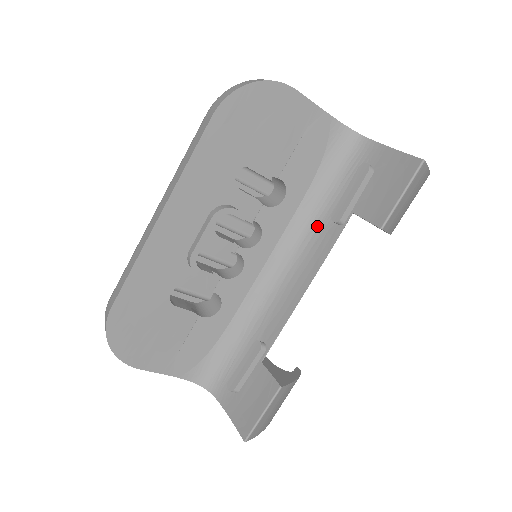
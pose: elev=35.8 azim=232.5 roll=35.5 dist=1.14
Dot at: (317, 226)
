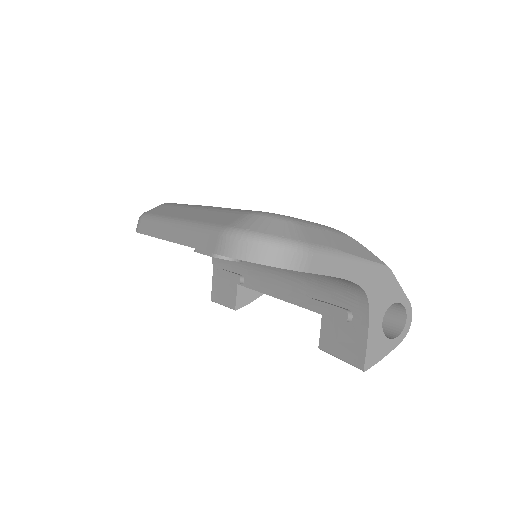
Dot at: (304, 284)
